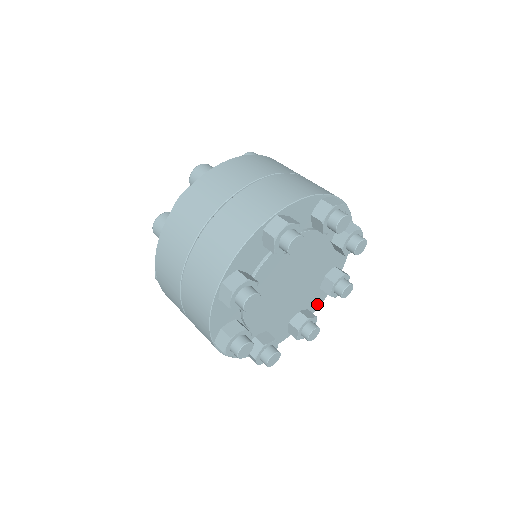
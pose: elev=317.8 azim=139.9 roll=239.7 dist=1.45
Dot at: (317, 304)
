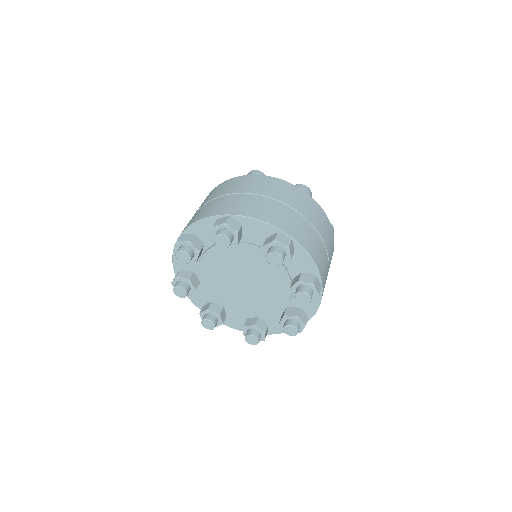
Dot at: (281, 329)
